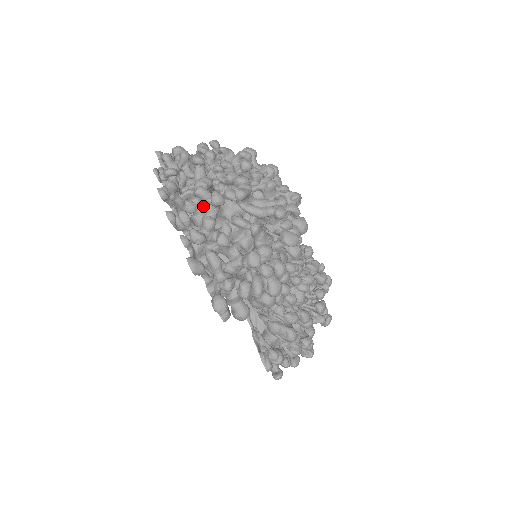
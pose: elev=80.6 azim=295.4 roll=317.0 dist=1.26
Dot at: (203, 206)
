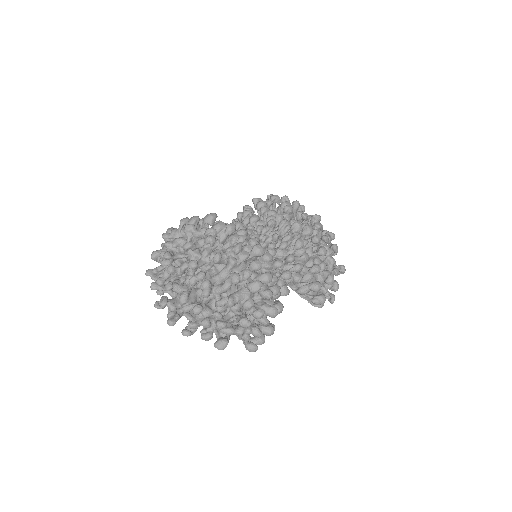
Dot at: occluded
